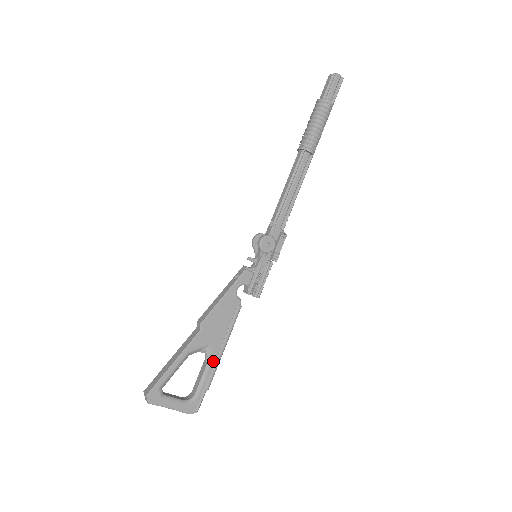
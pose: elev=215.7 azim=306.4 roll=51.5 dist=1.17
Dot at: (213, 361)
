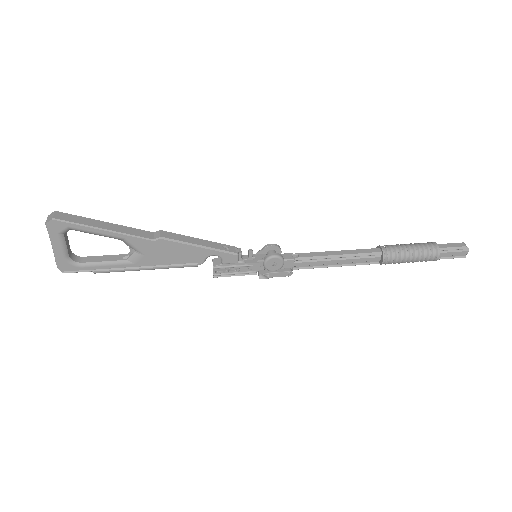
Dot at: (127, 265)
